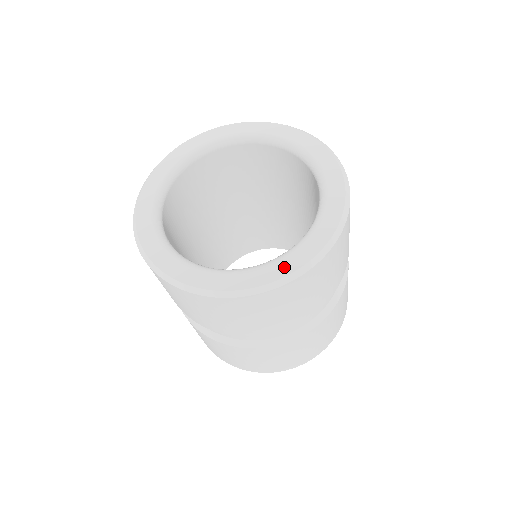
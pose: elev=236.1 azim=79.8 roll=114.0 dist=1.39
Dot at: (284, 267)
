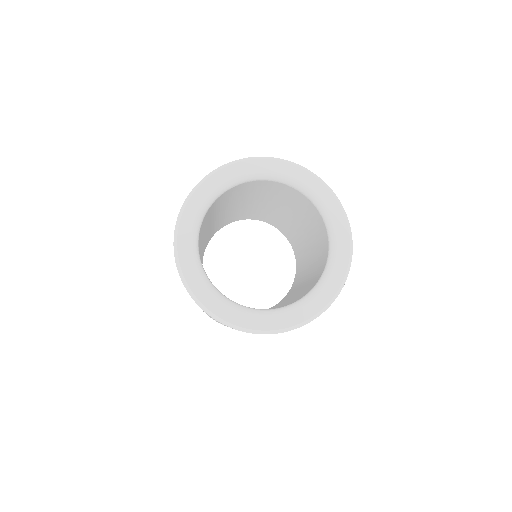
Dot at: (288, 320)
